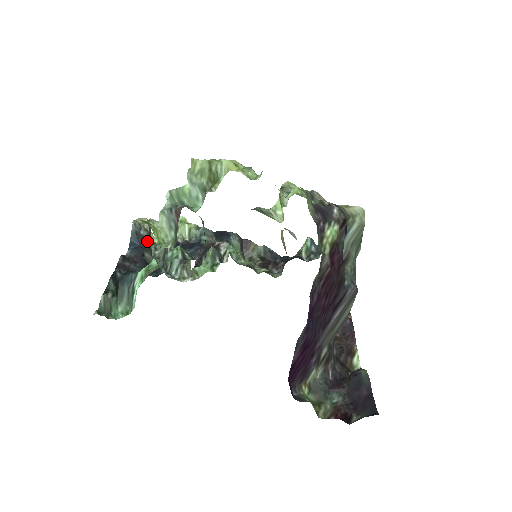
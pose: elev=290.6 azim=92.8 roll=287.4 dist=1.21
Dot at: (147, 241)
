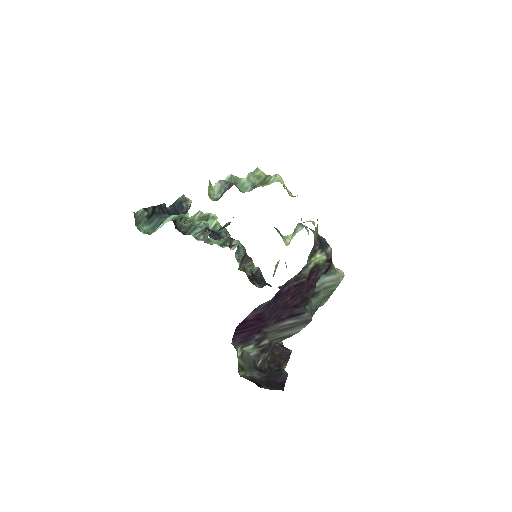
Dot at: (184, 212)
